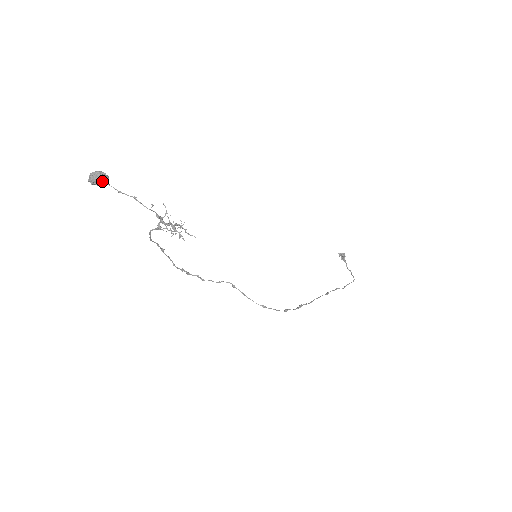
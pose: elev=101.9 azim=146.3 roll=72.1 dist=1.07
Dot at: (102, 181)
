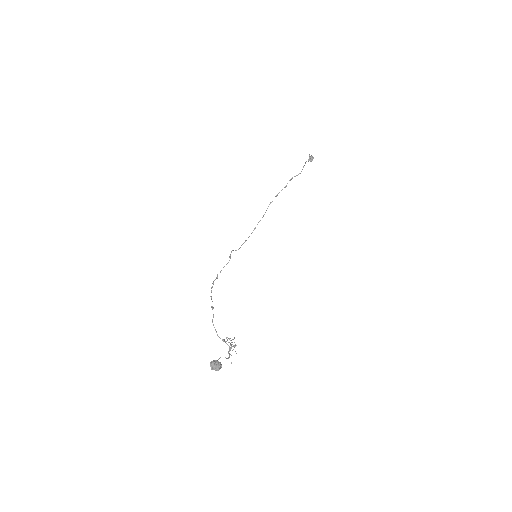
Dot at: (217, 368)
